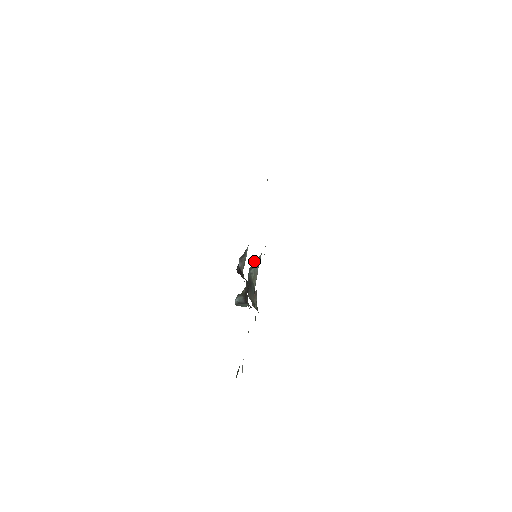
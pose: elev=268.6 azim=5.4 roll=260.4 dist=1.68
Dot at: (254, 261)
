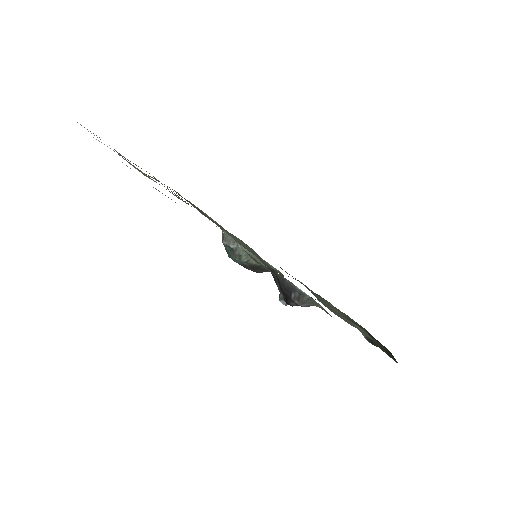
Dot at: occluded
